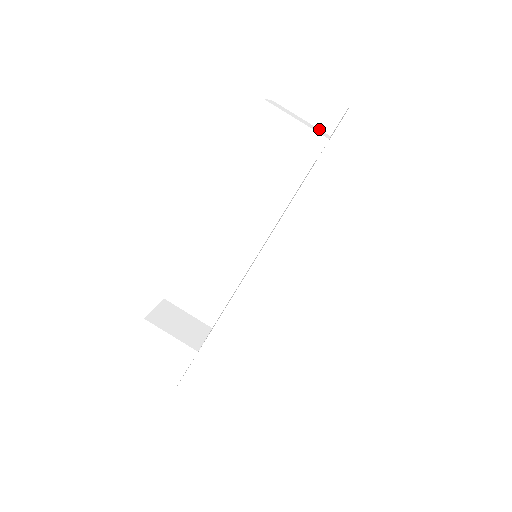
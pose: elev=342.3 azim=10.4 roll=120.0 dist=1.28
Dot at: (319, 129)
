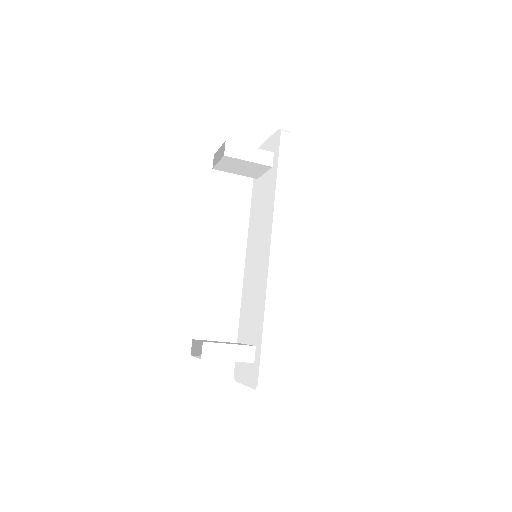
Dot at: occluded
